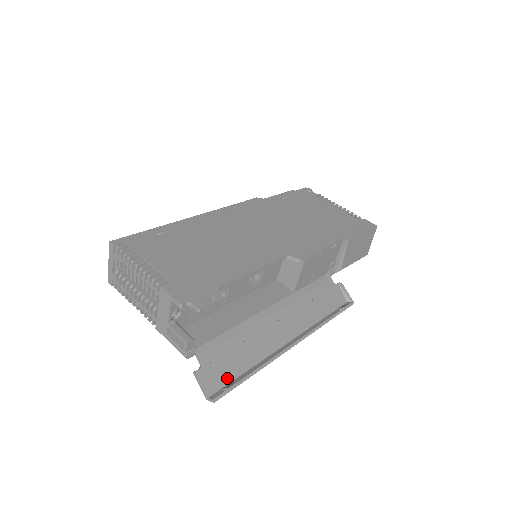
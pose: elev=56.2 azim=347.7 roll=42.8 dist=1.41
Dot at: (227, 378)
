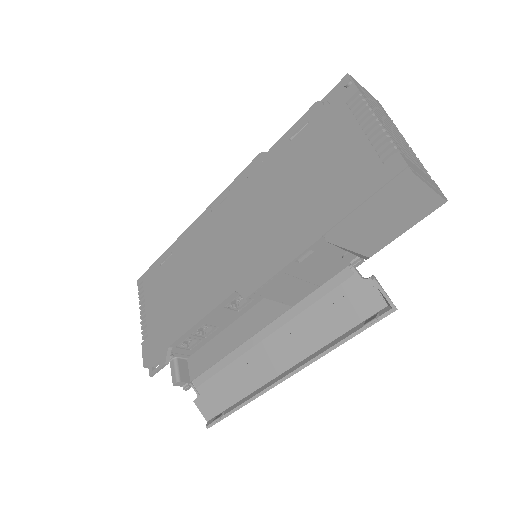
Dot at: (220, 407)
